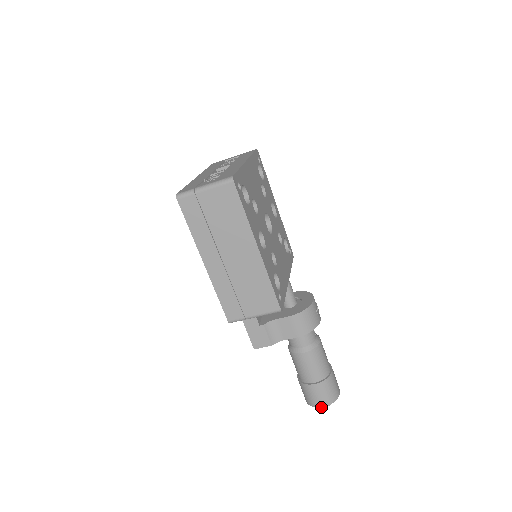
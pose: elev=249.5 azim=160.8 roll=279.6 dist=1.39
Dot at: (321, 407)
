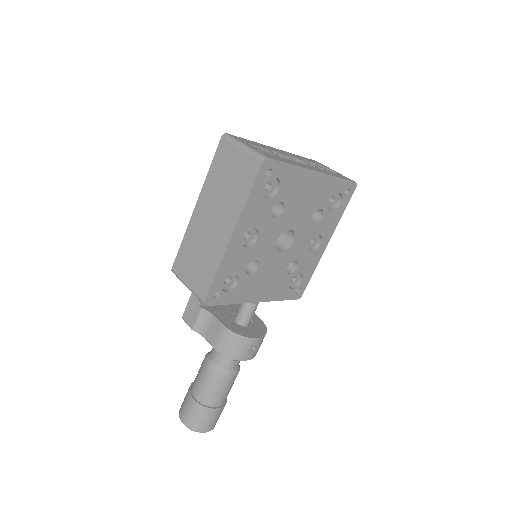
Dot at: occluded
